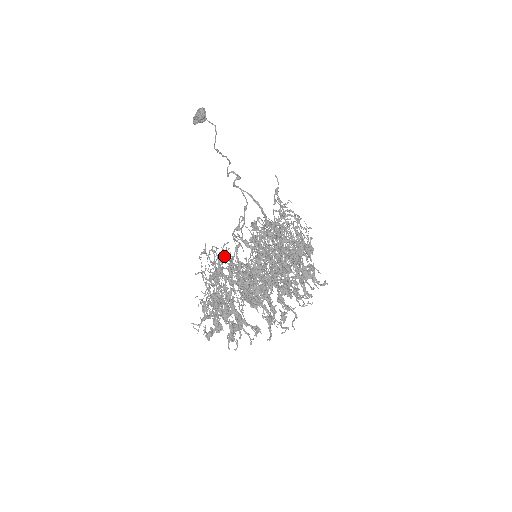
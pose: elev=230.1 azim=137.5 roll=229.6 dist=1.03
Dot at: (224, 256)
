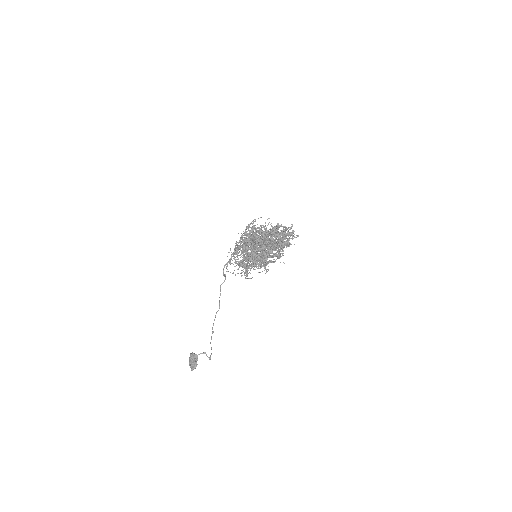
Dot at: occluded
